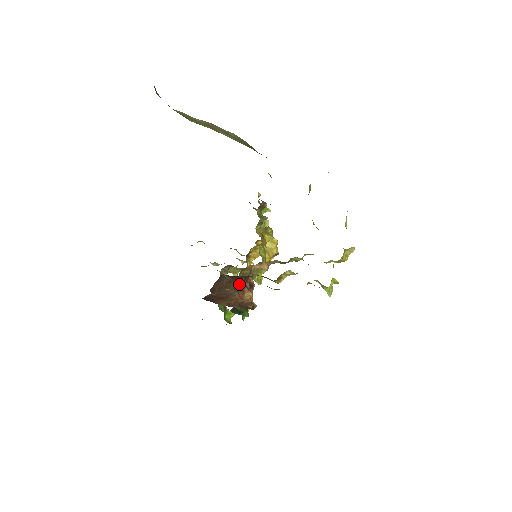
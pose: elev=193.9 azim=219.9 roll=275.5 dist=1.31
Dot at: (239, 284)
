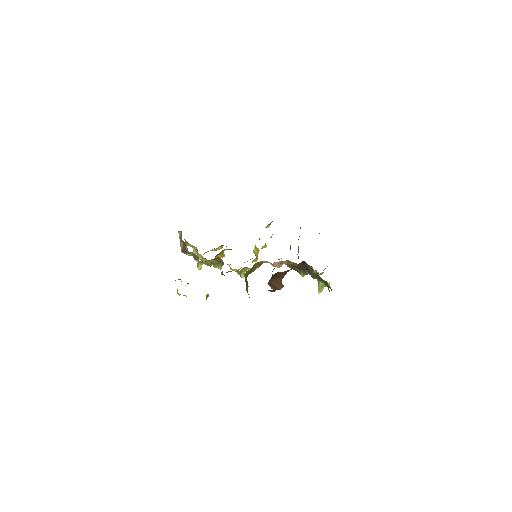
Dot at: occluded
